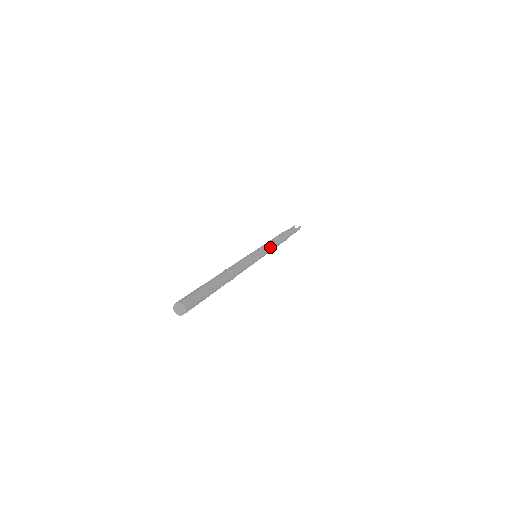
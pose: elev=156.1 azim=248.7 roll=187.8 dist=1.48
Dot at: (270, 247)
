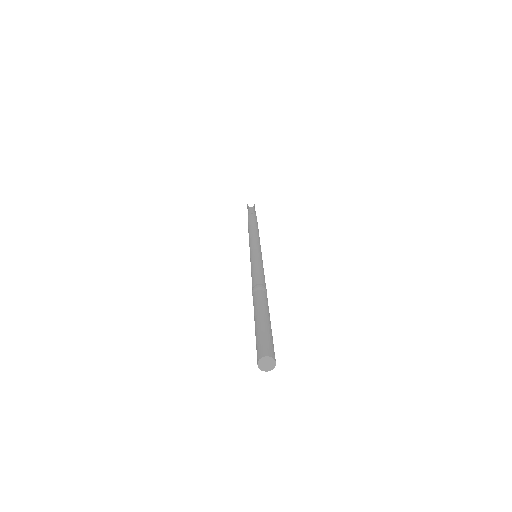
Dot at: (259, 240)
